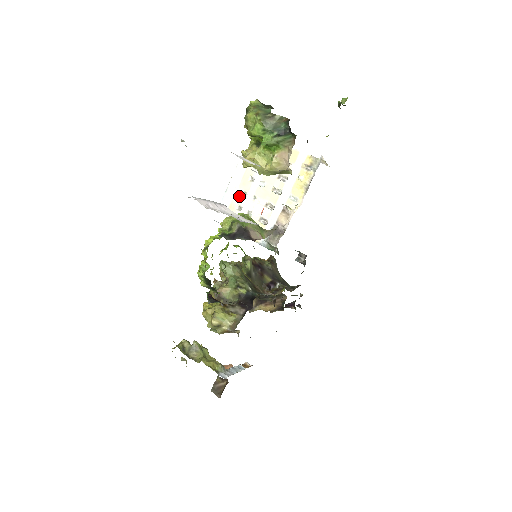
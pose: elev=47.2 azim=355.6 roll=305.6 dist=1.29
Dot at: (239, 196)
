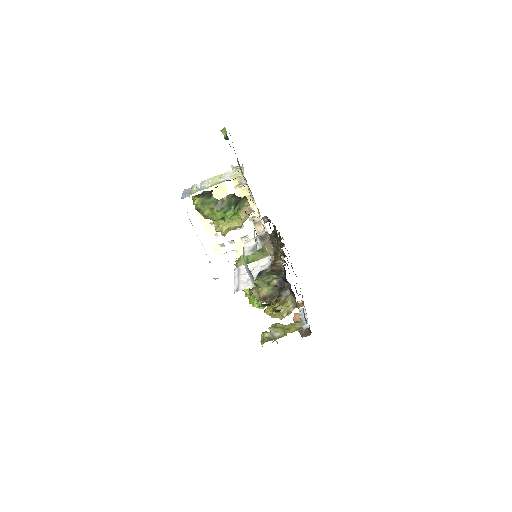
Dot at: (214, 240)
